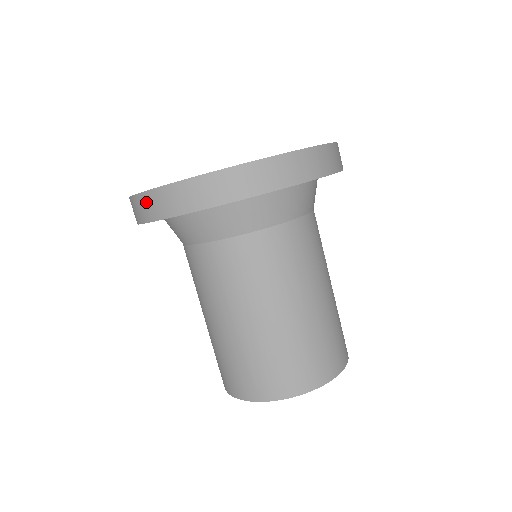
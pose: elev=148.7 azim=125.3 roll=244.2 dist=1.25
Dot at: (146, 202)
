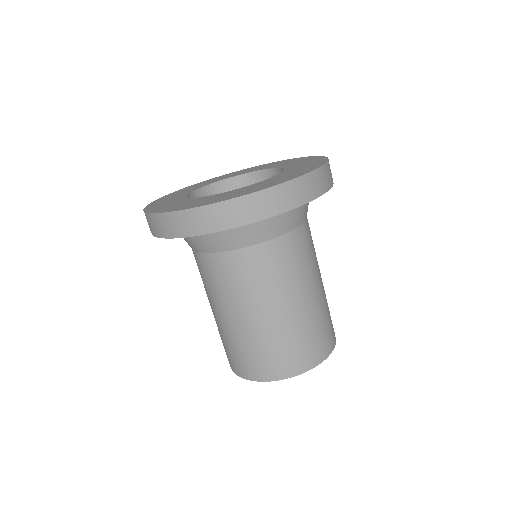
Dot at: (201, 216)
